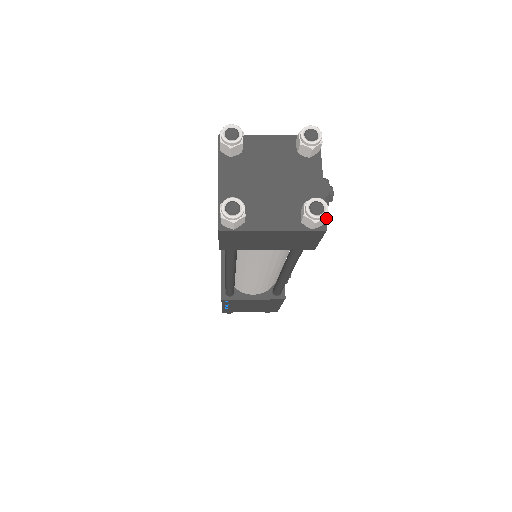
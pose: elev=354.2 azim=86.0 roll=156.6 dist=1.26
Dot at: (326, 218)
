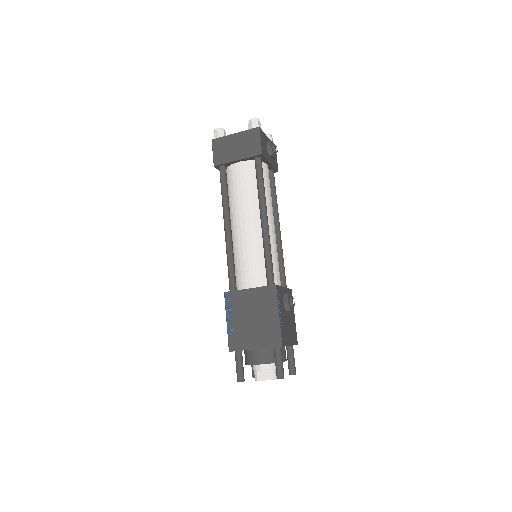
Dot at: (257, 121)
